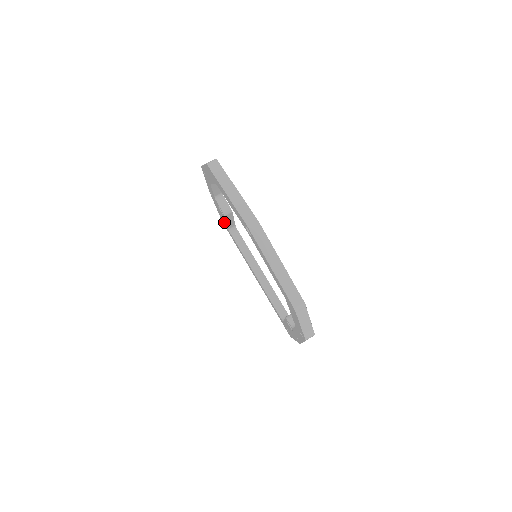
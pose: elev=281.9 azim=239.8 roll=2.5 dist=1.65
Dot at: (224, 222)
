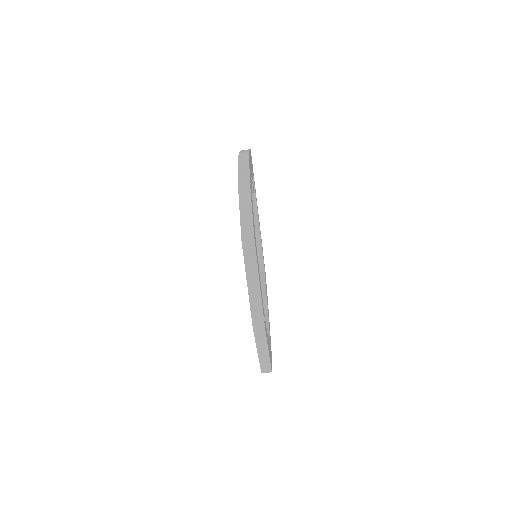
Dot at: occluded
